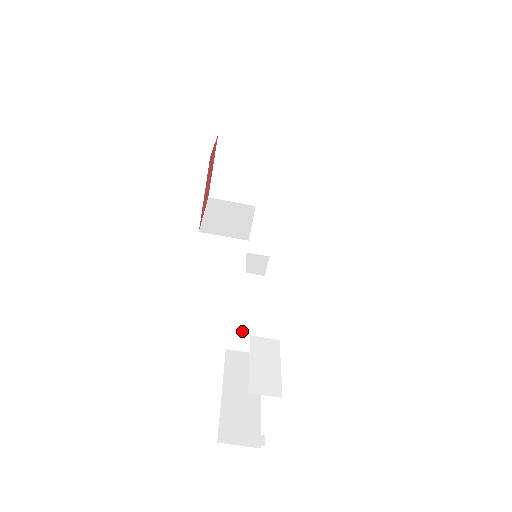
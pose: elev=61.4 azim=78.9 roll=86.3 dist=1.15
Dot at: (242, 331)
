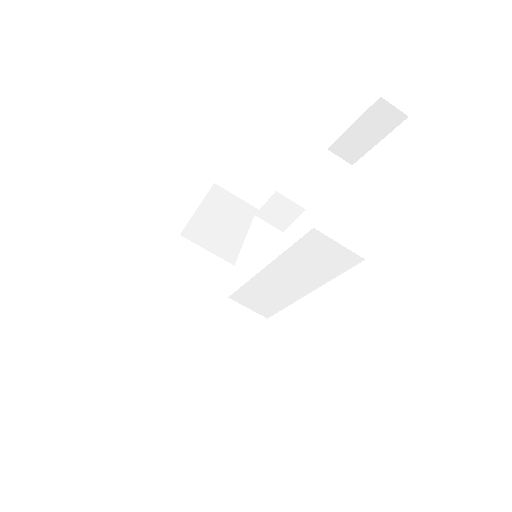
Dot at: (225, 347)
